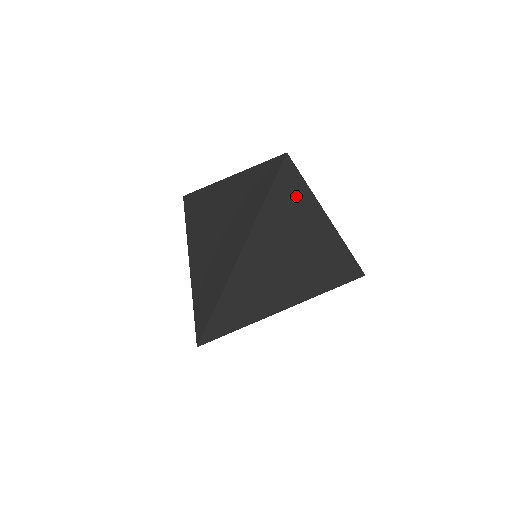
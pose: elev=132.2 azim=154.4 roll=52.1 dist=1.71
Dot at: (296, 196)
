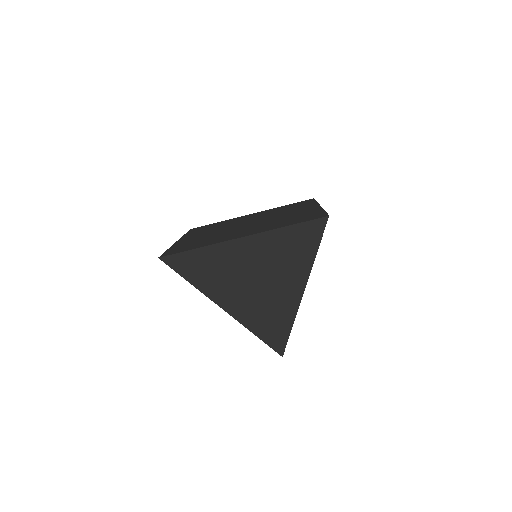
Dot at: occluded
